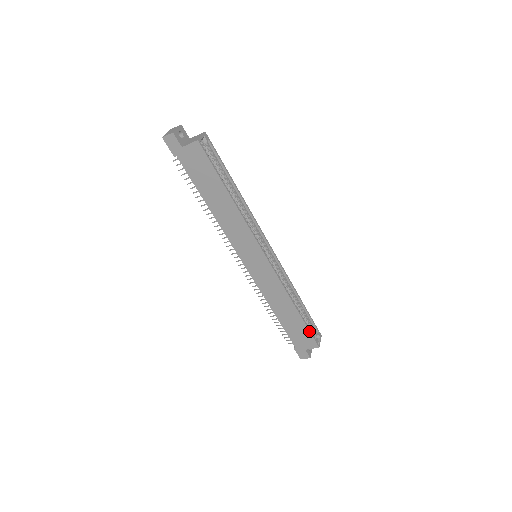
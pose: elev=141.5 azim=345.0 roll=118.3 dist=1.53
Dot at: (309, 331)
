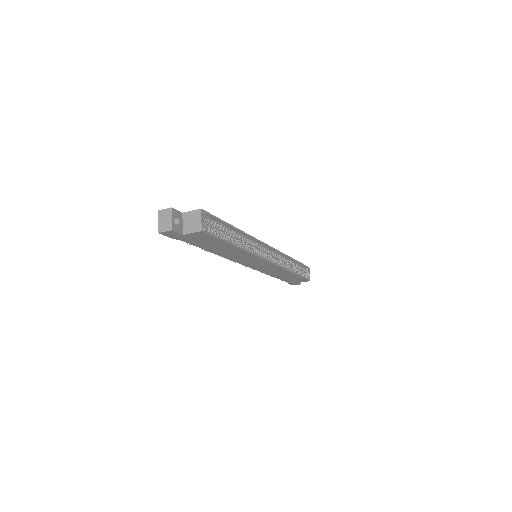
Dot at: (303, 278)
